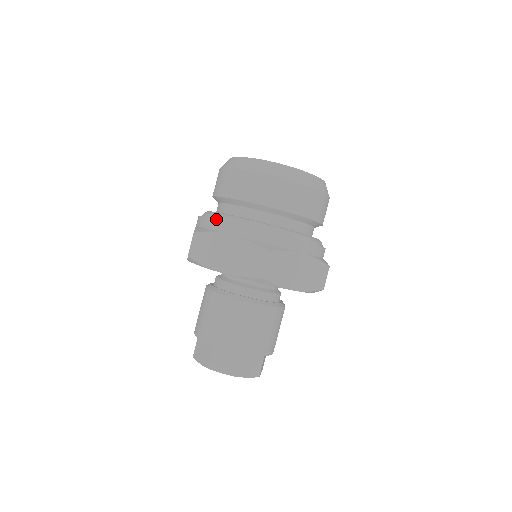
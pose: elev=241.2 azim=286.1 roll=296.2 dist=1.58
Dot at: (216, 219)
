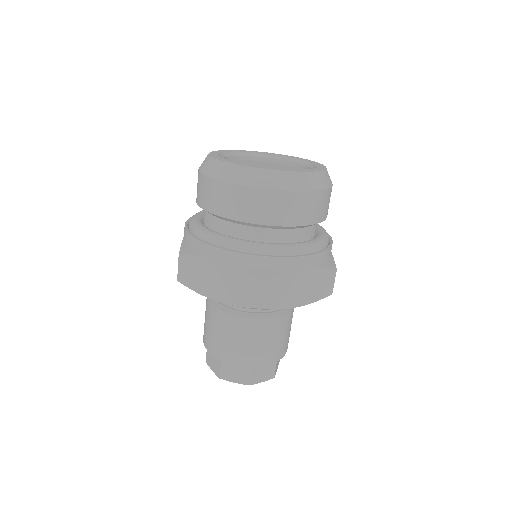
Dot at: (199, 240)
